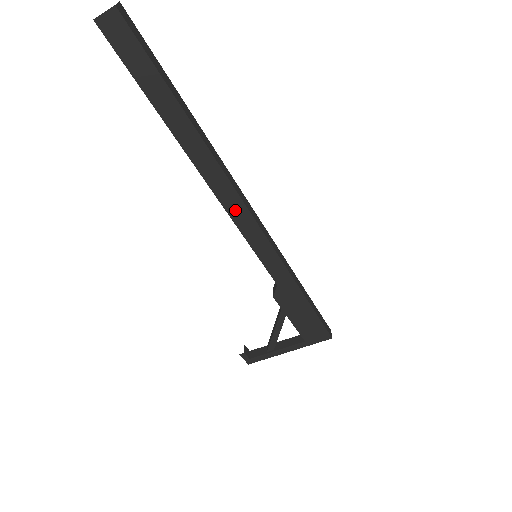
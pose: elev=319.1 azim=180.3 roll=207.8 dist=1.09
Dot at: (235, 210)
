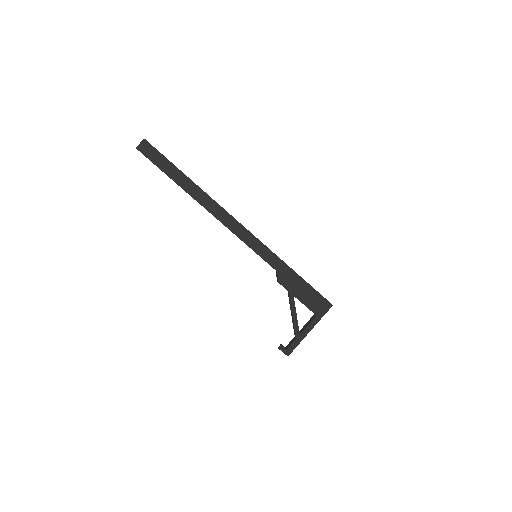
Dot at: (232, 225)
